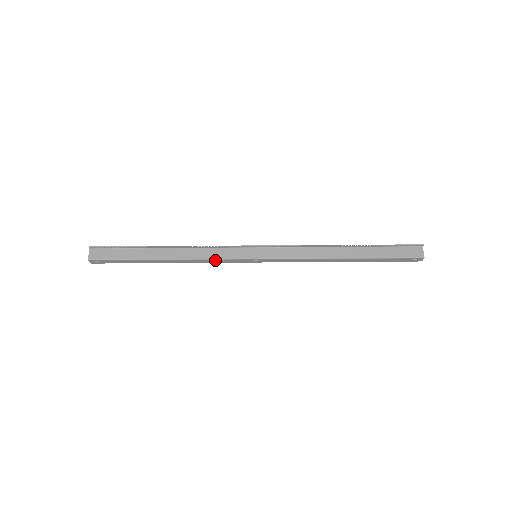
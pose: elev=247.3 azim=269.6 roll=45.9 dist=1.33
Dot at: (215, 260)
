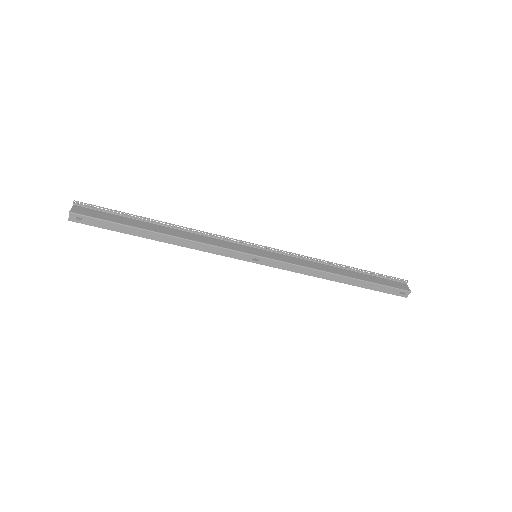
Dot at: (215, 248)
